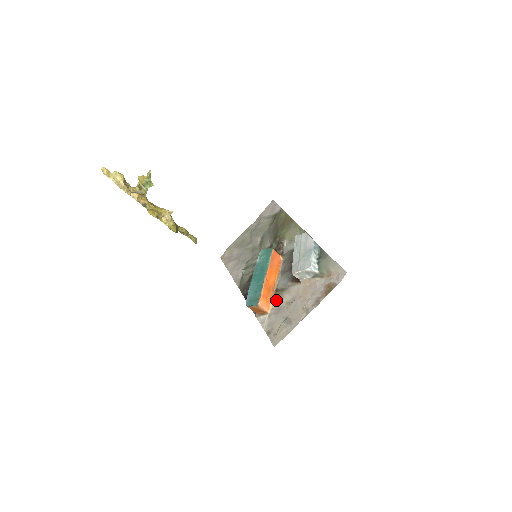
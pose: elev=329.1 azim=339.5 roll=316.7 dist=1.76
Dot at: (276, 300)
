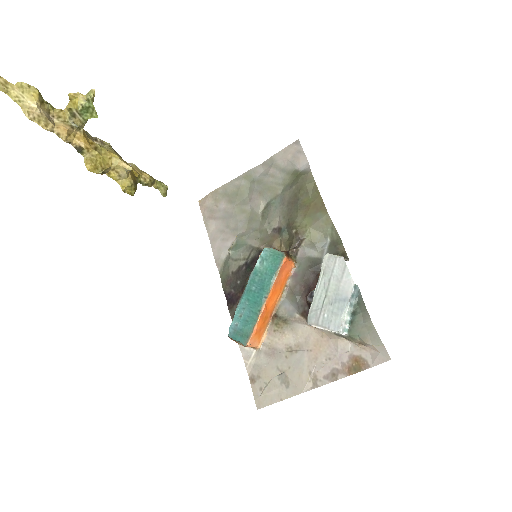
Dot at: (272, 332)
